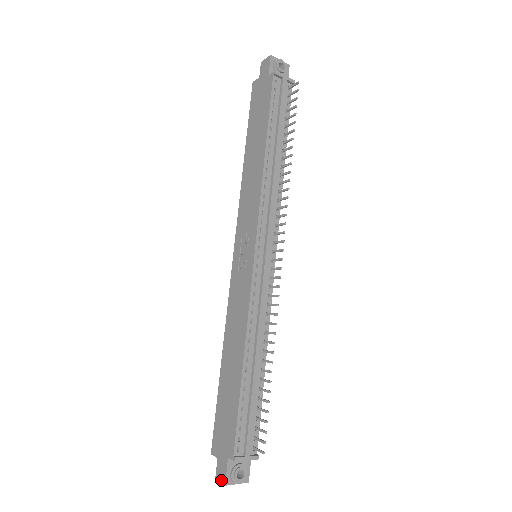
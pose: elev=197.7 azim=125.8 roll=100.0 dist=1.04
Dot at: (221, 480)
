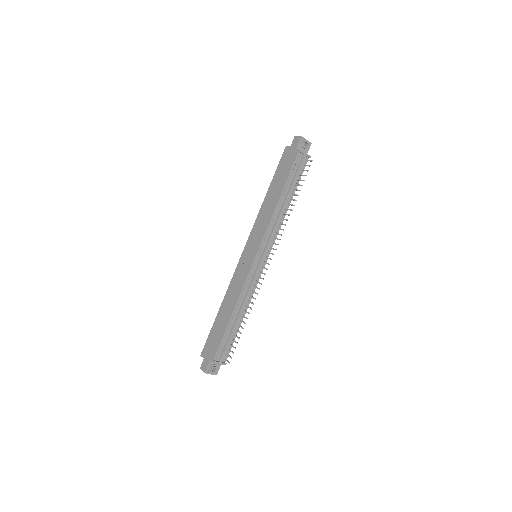
Dot at: (203, 370)
